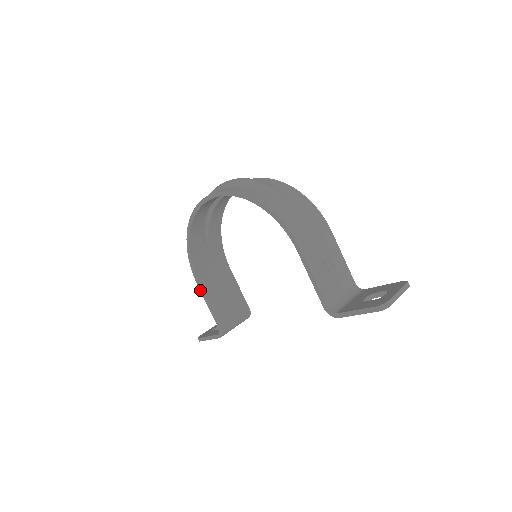
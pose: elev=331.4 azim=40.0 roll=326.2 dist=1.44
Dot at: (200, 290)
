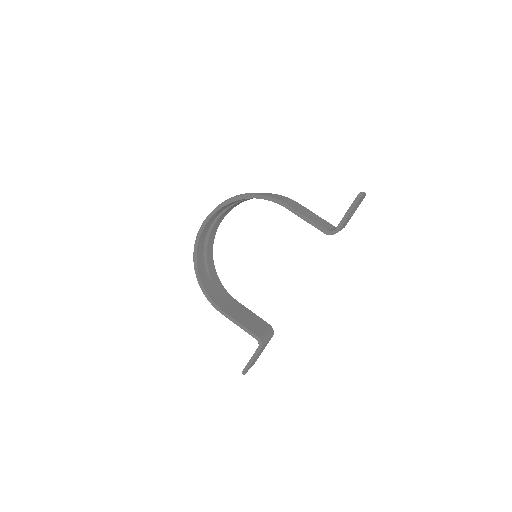
Dot at: (225, 316)
